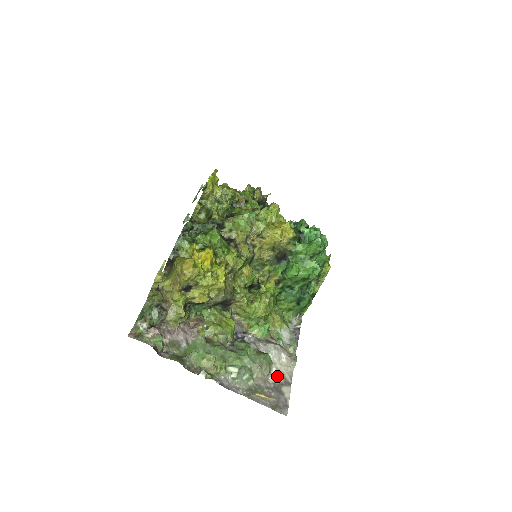
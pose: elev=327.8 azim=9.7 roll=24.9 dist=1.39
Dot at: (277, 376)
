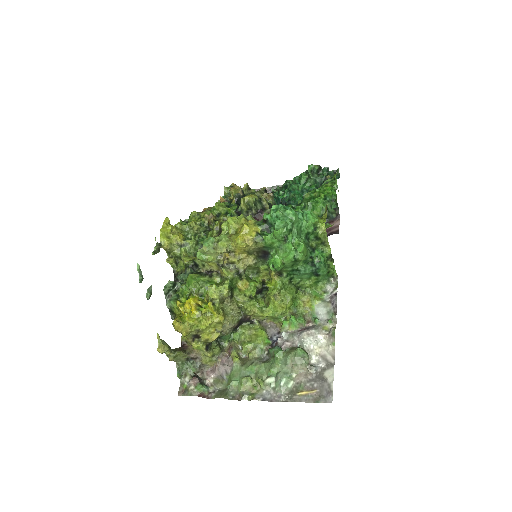
Dot at: (318, 363)
